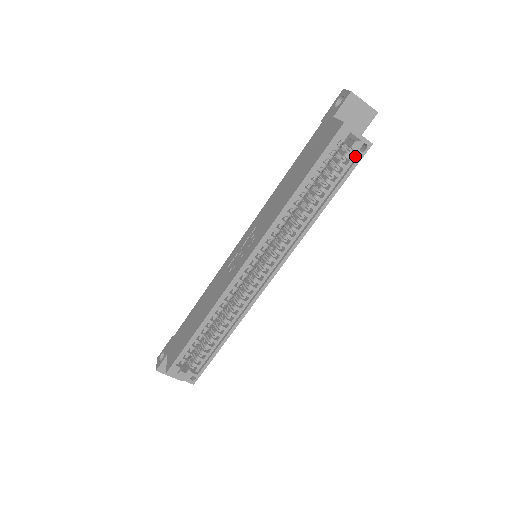
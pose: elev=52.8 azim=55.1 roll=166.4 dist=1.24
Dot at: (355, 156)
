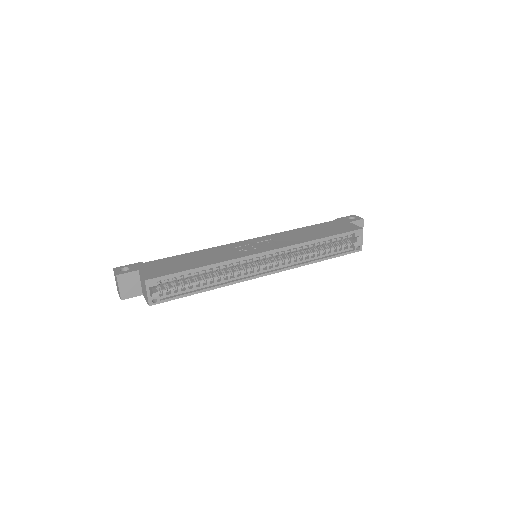
Dot at: (351, 249)
